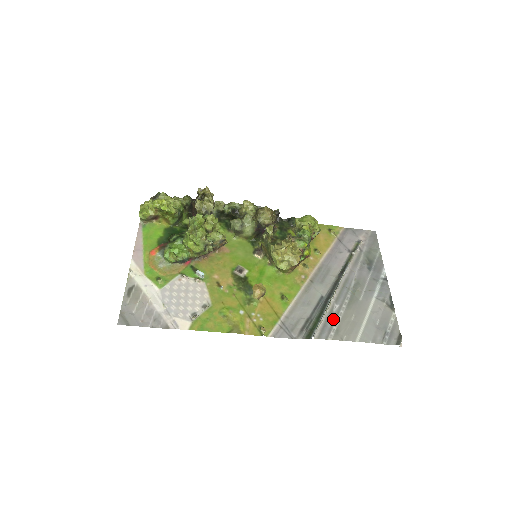
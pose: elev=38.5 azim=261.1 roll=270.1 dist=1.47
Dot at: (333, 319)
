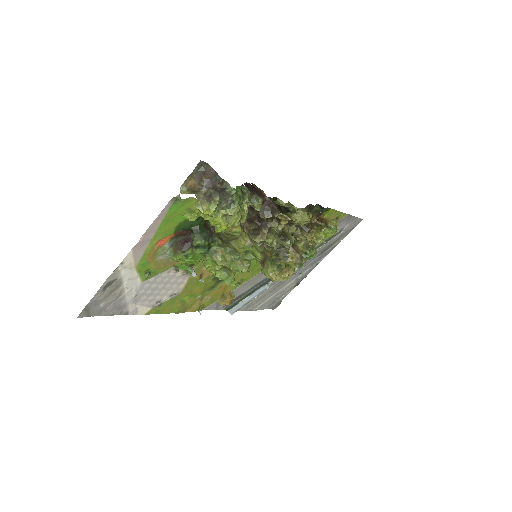
Dot at: occluded
